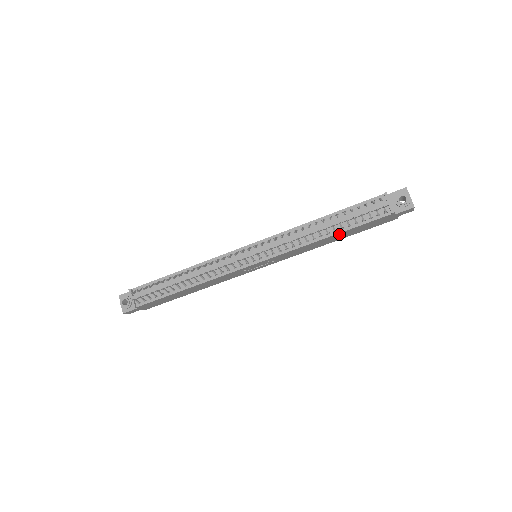
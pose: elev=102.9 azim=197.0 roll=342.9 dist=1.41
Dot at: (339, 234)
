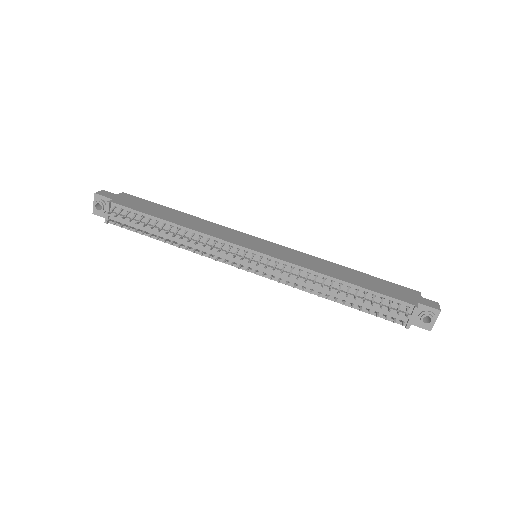
Dot at: (346, 302)
